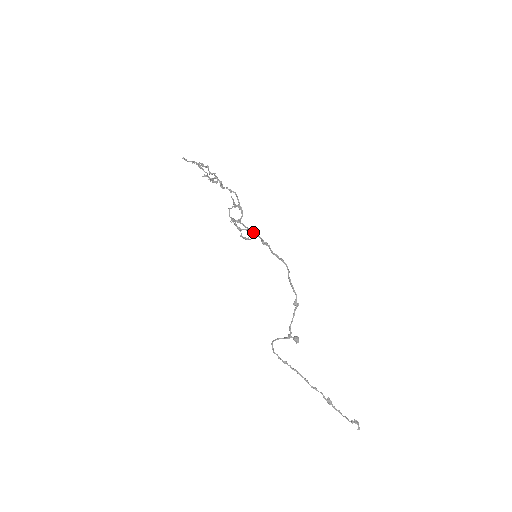
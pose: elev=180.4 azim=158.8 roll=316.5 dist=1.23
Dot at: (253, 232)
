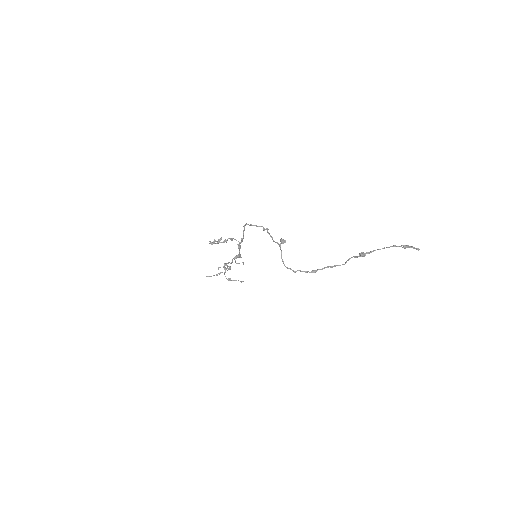
Dot at: occluded
